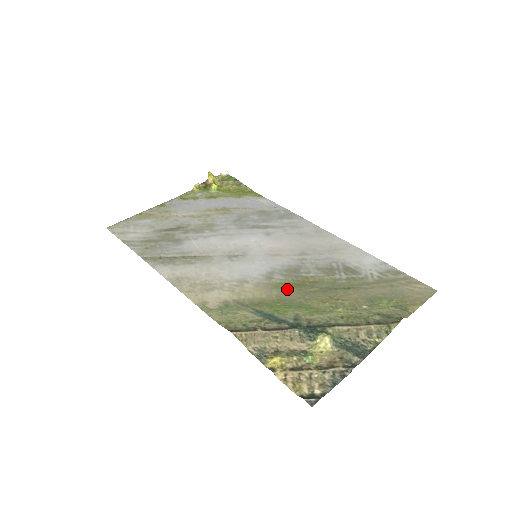
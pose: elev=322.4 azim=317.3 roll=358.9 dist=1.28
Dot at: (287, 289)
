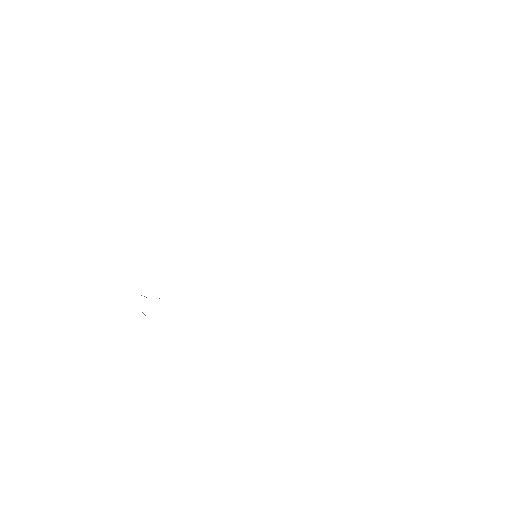
Dot at: occluded
